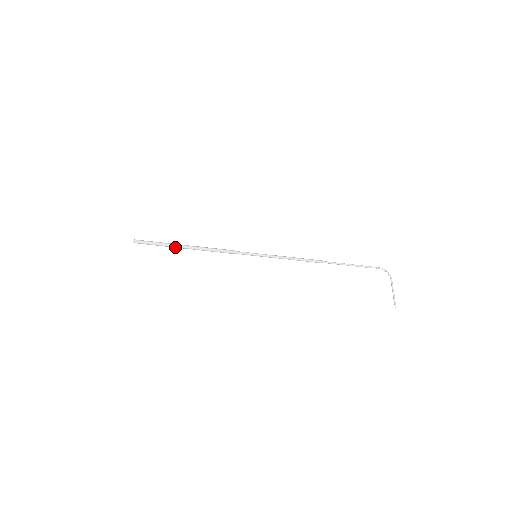
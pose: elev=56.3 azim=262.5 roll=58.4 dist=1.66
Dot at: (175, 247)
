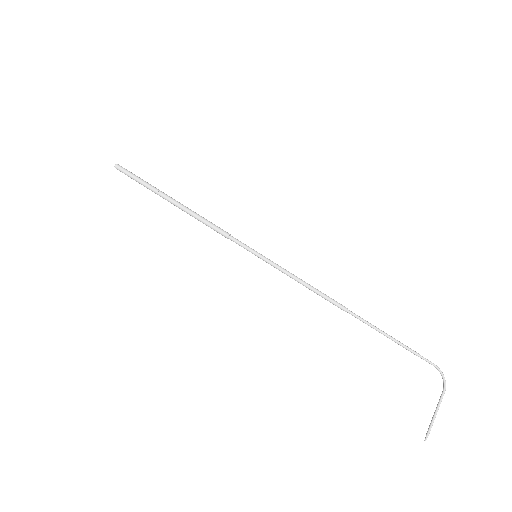
Dot at: (160, 195)
